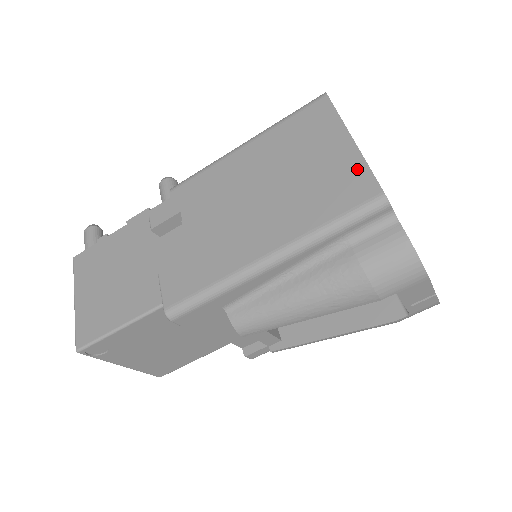
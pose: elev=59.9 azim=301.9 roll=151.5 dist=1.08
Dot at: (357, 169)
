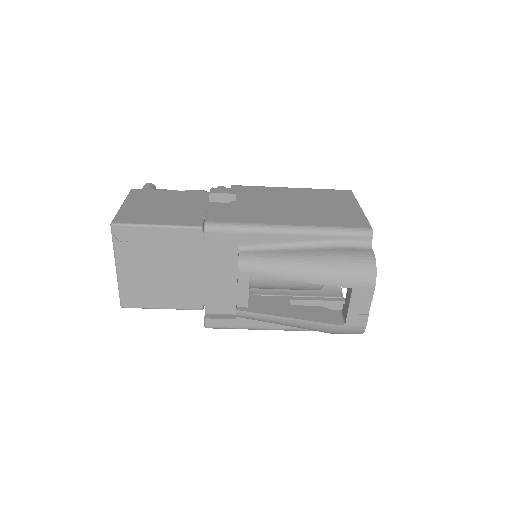
Dot at: (360, 217)
